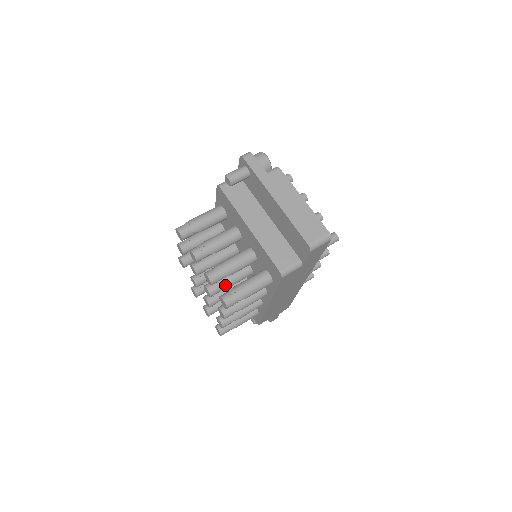
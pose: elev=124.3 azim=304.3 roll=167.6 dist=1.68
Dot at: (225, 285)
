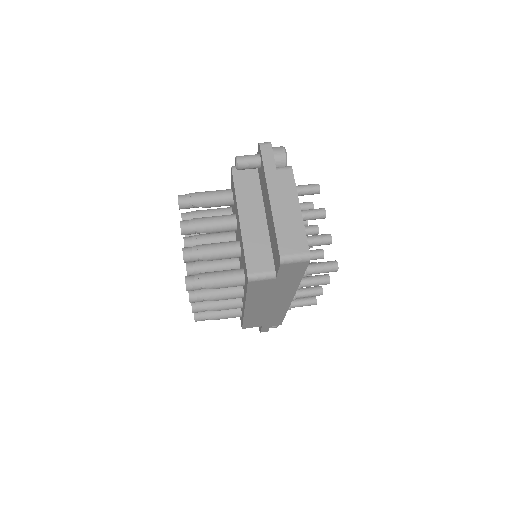
Dot at: (206, 270)
